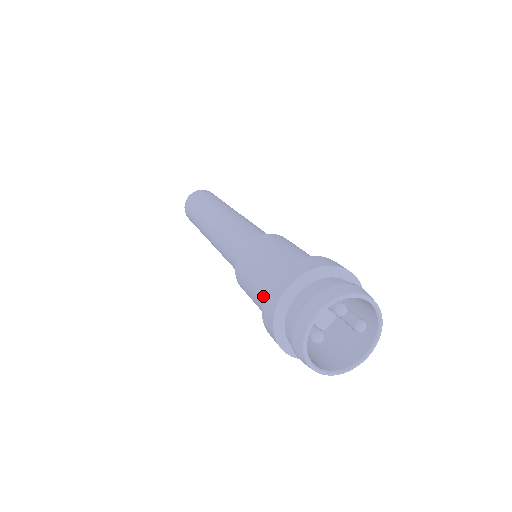
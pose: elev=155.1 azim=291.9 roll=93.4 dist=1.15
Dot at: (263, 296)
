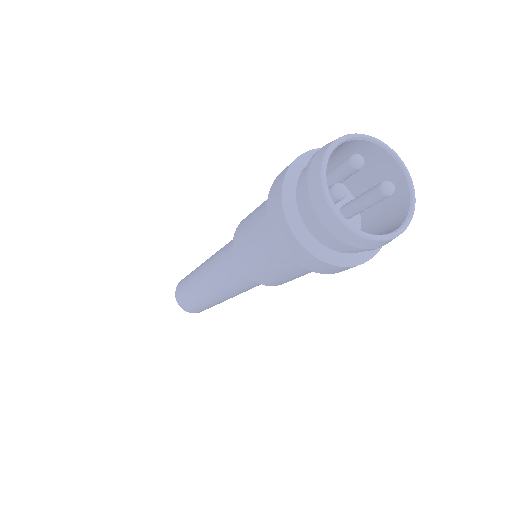
Dot at: (267, 219)
